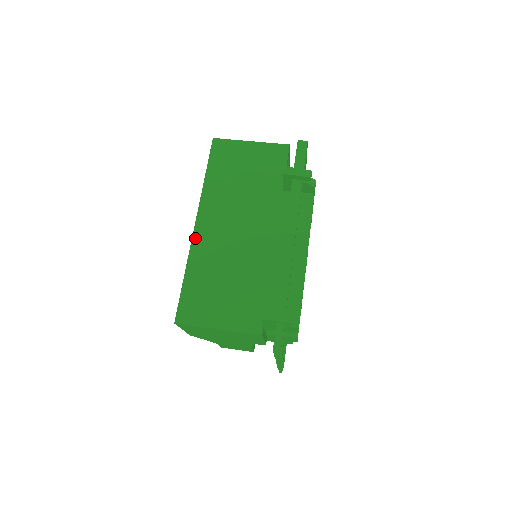
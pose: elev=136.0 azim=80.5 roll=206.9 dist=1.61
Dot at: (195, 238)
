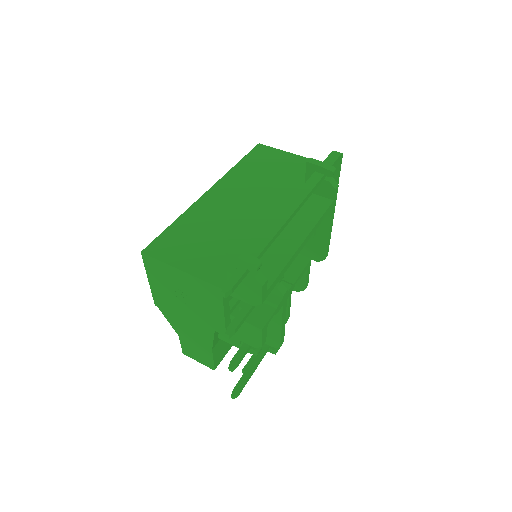
Dot at: (202, 199)
